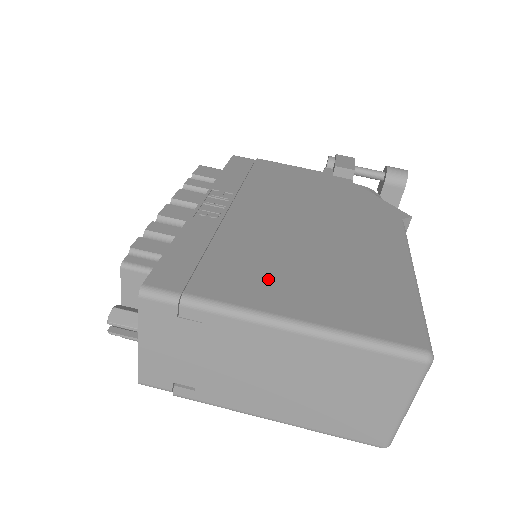
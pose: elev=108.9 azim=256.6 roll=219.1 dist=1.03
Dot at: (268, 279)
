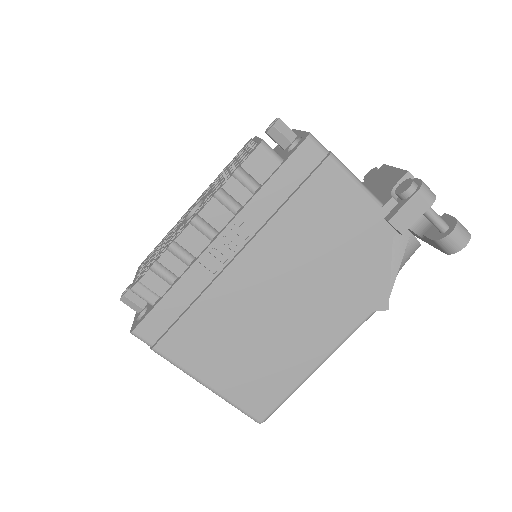
Dot at: (212, 350)
